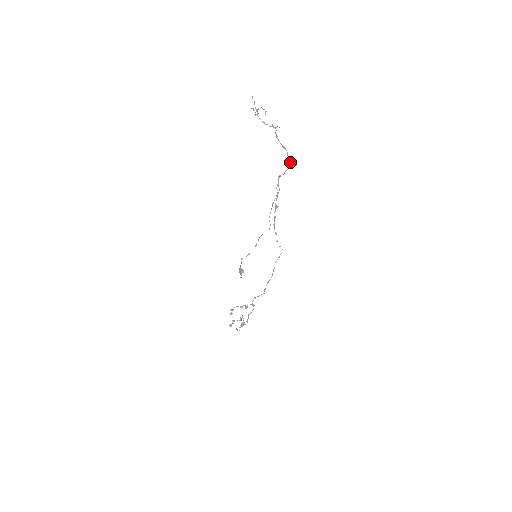
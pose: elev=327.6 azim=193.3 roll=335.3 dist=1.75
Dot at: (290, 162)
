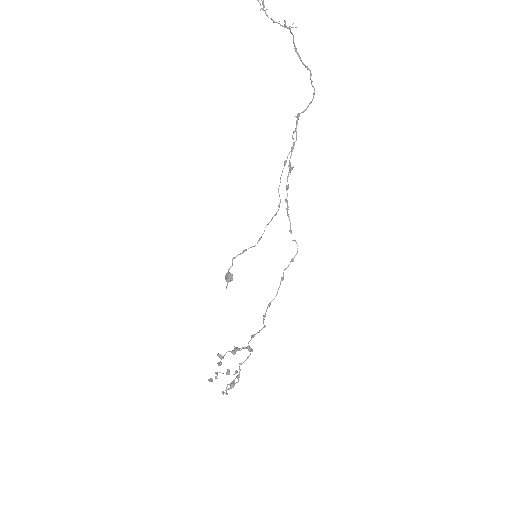
Dot at: (314, 88)
